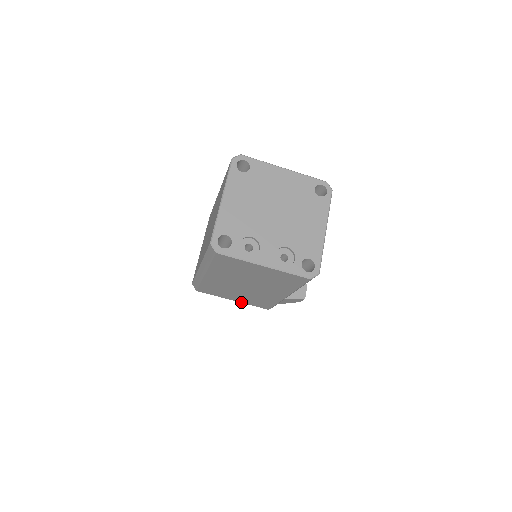
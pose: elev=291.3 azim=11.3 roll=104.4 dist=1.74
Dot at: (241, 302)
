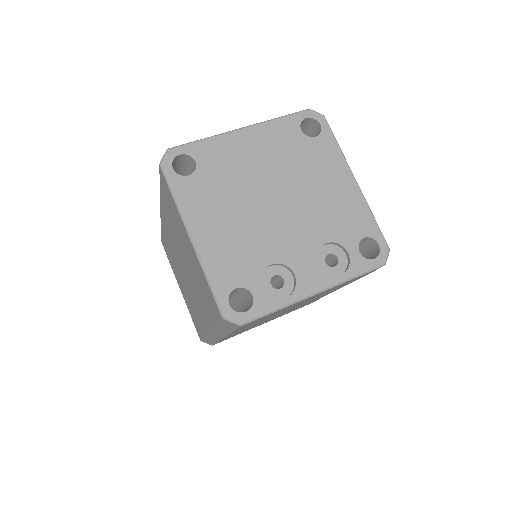
Dot at: occluded
